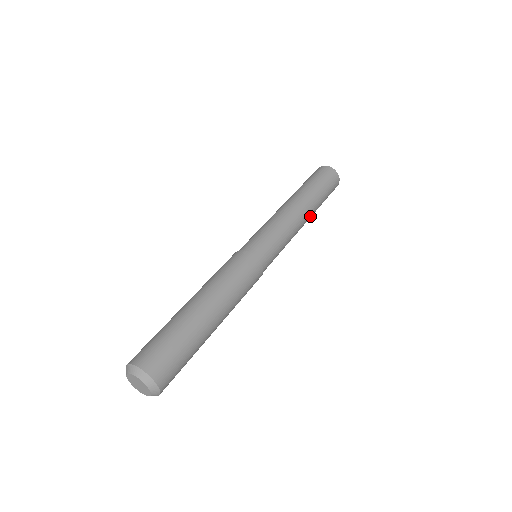
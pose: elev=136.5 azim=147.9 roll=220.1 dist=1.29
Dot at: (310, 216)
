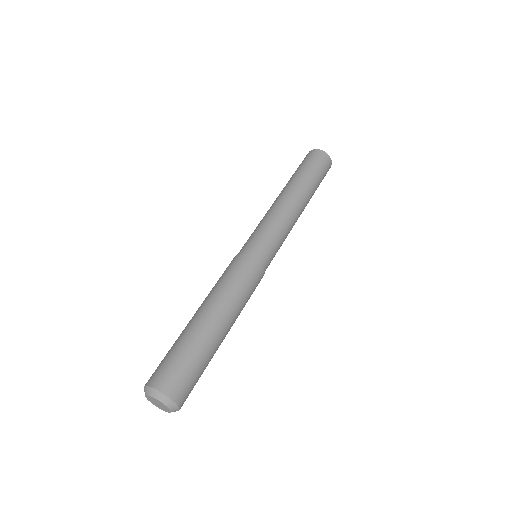
Dot at: occluded
